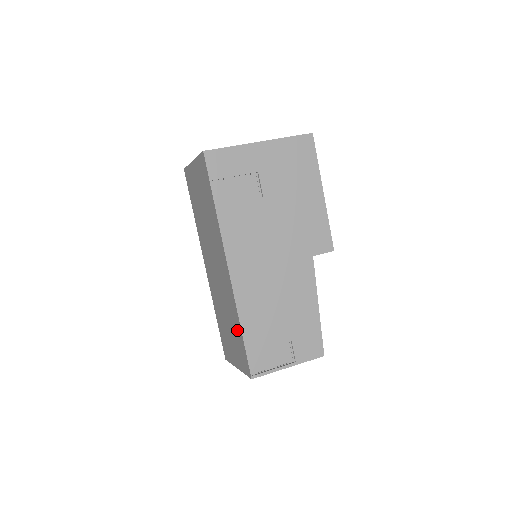
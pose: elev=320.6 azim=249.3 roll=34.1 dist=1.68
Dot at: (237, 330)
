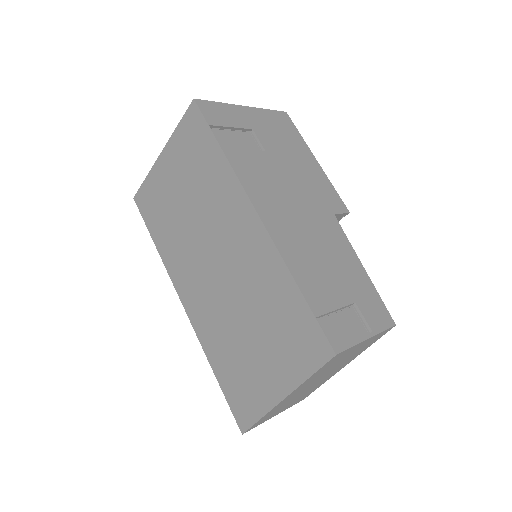
Dot at: (285, 304)
